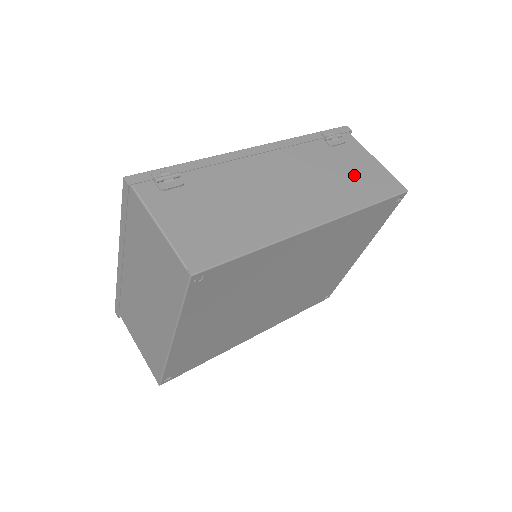
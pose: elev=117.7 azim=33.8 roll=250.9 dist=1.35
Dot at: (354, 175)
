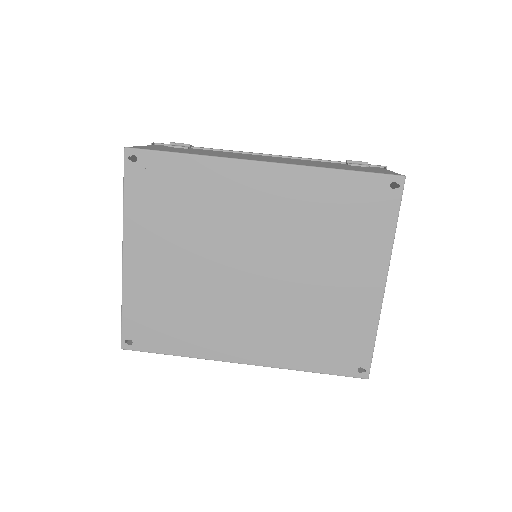
Dot at: (348, 167)
